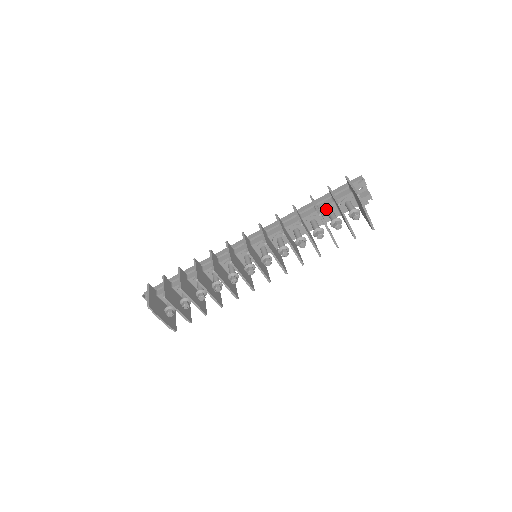
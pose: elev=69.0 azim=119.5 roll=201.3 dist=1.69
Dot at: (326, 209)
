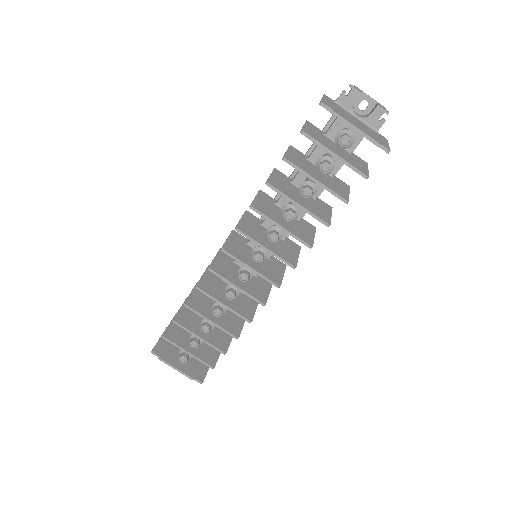
Dot at: (317, 155)
